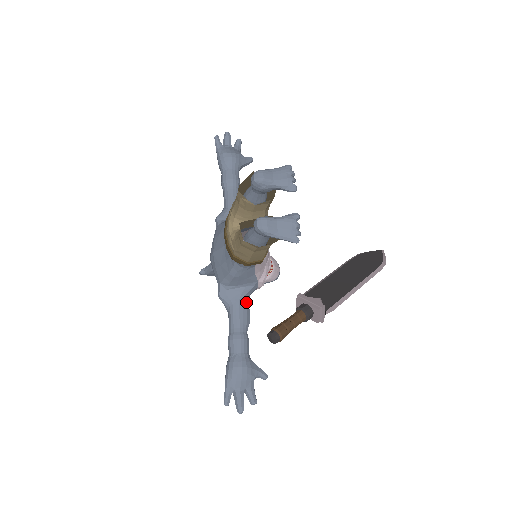
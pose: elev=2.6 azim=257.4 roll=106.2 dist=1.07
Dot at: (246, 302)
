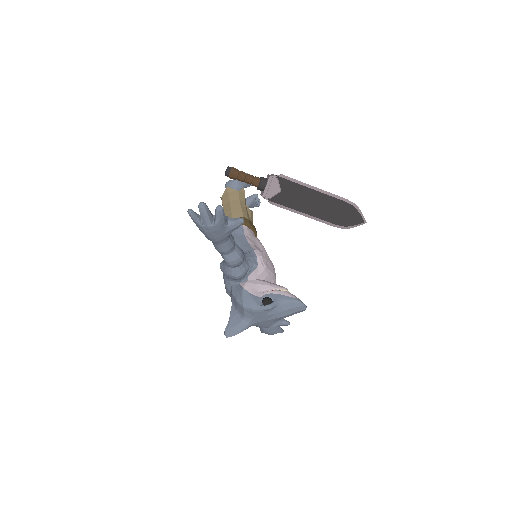
Dot at: occluded
